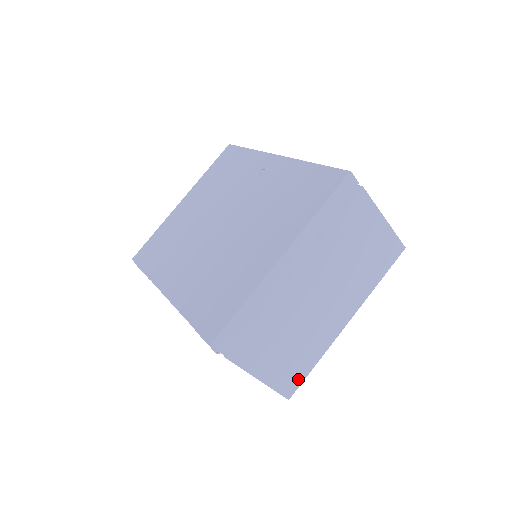
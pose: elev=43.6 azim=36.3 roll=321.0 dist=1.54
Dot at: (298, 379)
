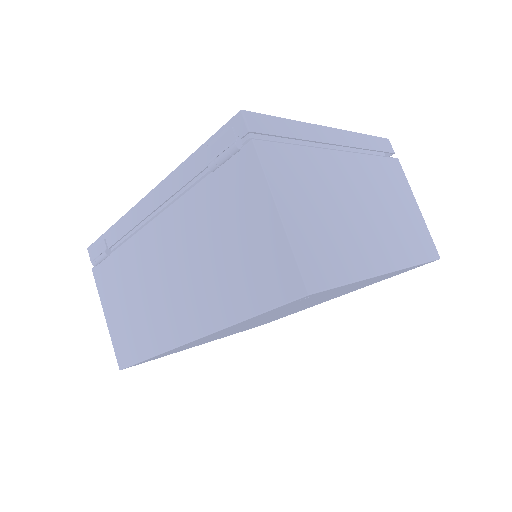
Dot at: (325, 276)
